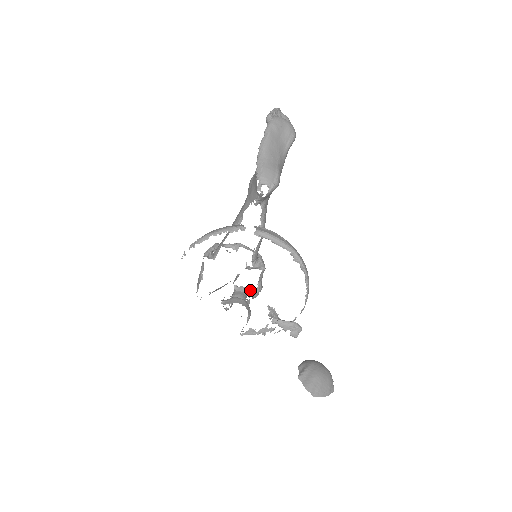
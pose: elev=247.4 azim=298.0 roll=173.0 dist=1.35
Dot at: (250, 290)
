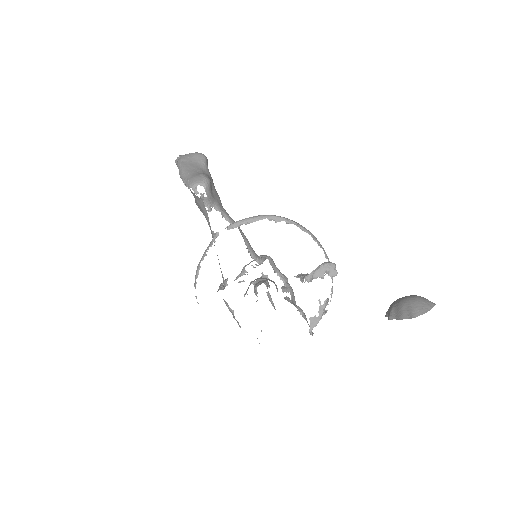
Dot at: (267, 276)
